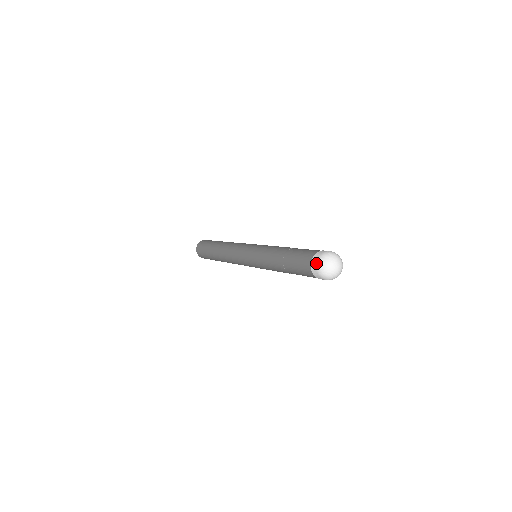
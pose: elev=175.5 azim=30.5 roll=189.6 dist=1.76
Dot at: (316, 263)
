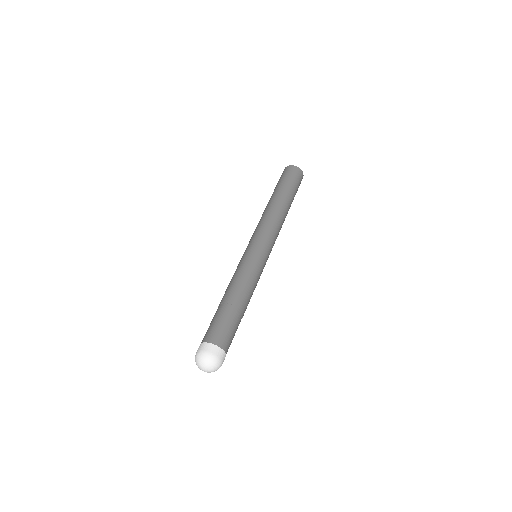
Dot at: (199, 350)
